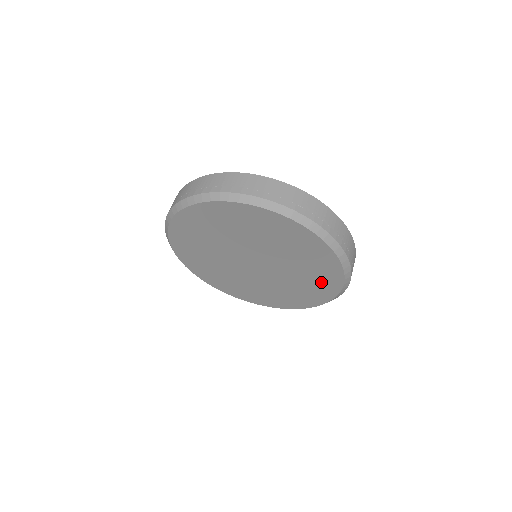
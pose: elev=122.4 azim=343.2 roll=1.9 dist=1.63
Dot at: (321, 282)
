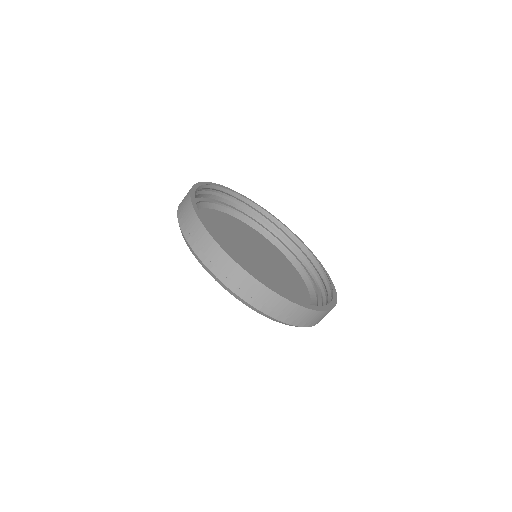
Dot at: occluded
